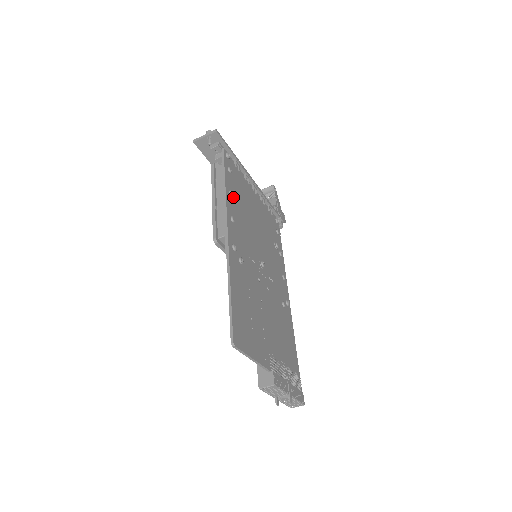
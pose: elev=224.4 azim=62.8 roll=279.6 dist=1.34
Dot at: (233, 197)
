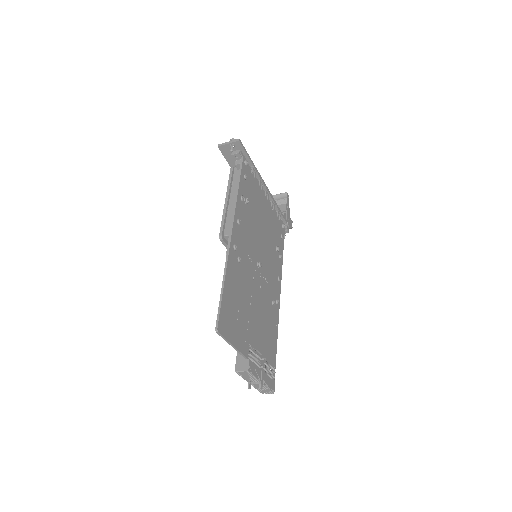
Dot at: (244, 201)
